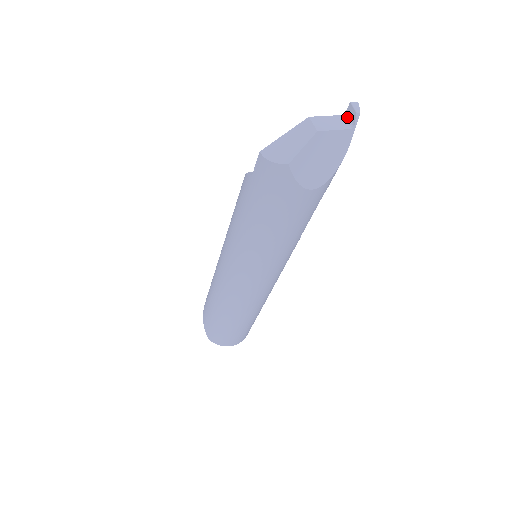
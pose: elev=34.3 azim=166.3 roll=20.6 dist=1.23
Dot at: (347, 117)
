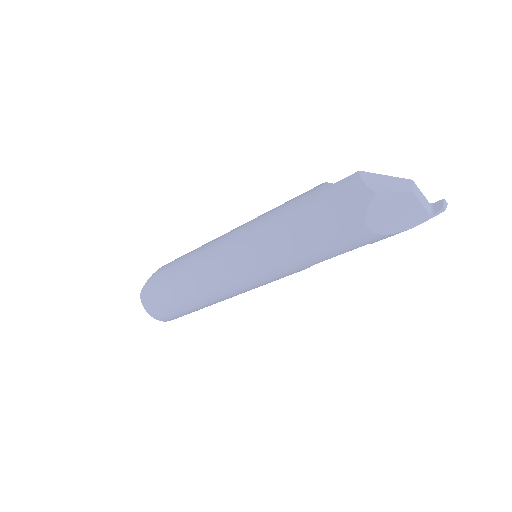
Dot at: (432, 206)
